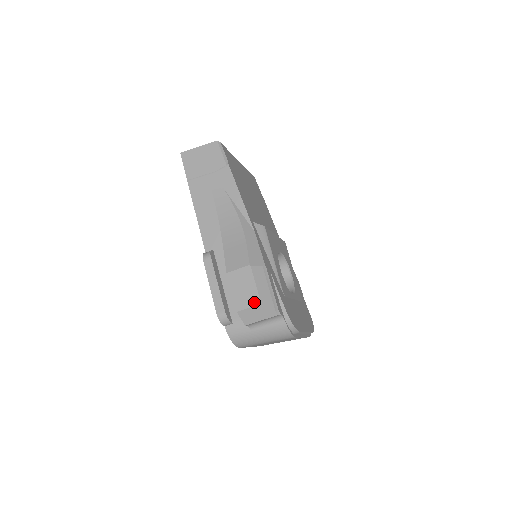
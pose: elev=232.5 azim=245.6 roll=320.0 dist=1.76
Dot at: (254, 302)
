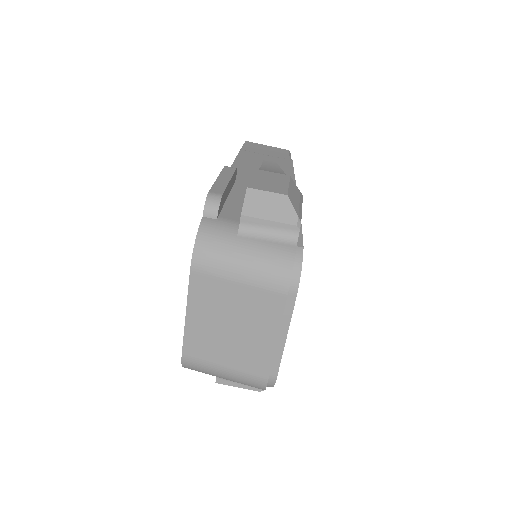
Dot at: (278, 191)
